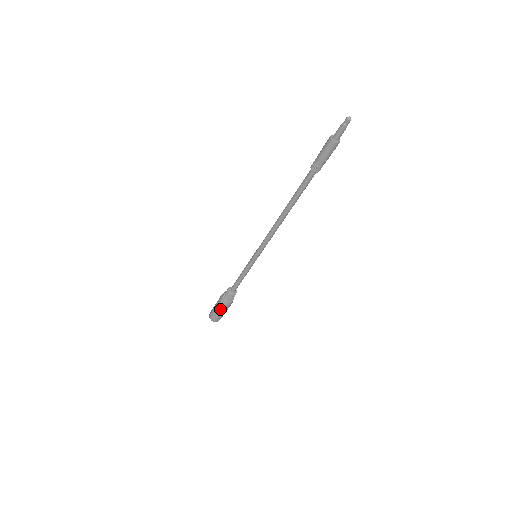
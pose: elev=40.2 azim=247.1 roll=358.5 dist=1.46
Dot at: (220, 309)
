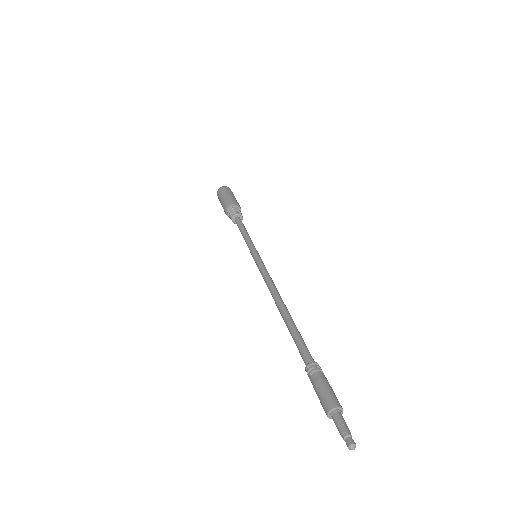
Dot at: occluded
